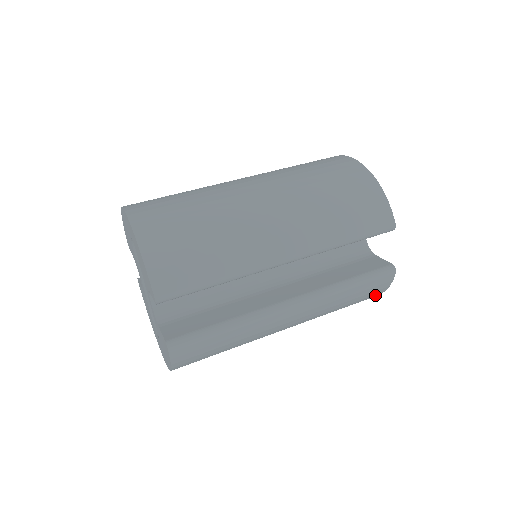
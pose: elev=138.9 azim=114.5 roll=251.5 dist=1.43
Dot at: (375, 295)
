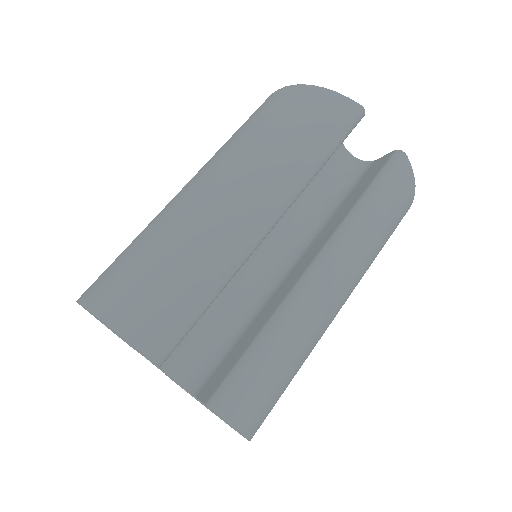
Dot at: (409, 199)
